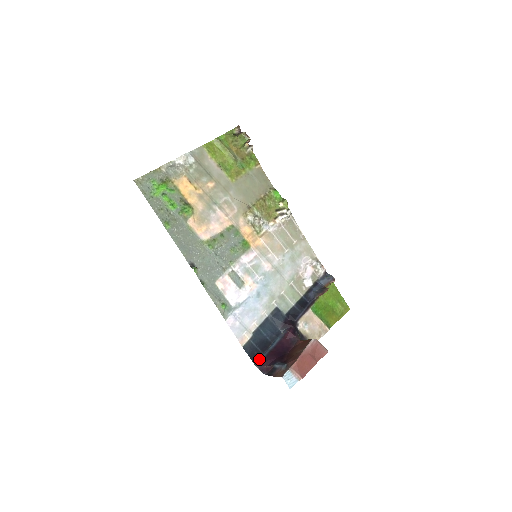
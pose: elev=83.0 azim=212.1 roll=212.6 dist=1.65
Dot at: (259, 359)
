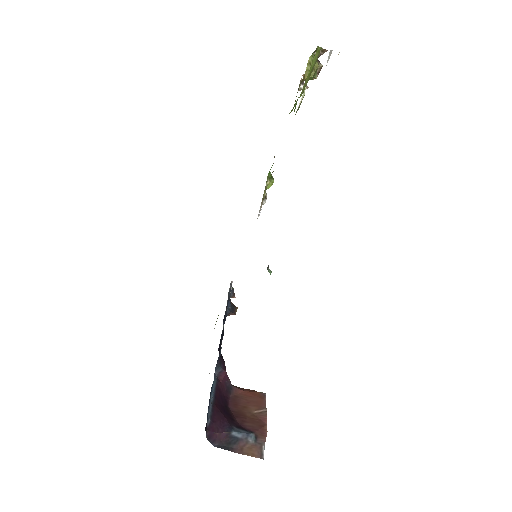
Dot at: (207, 419)
